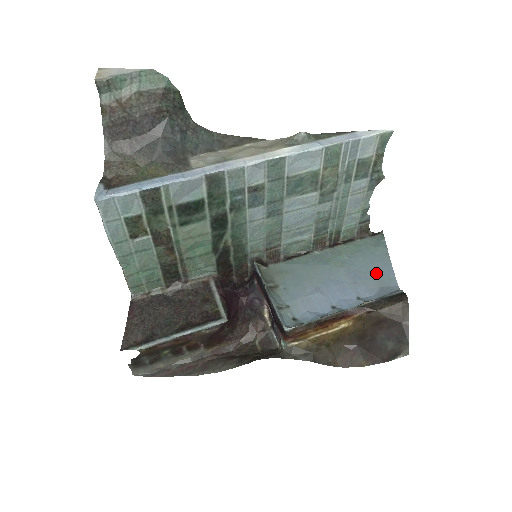
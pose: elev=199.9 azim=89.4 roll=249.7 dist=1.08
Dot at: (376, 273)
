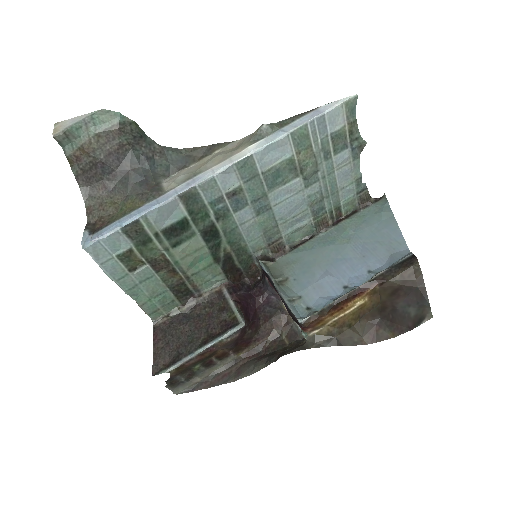
Dot at: (384, 241)
